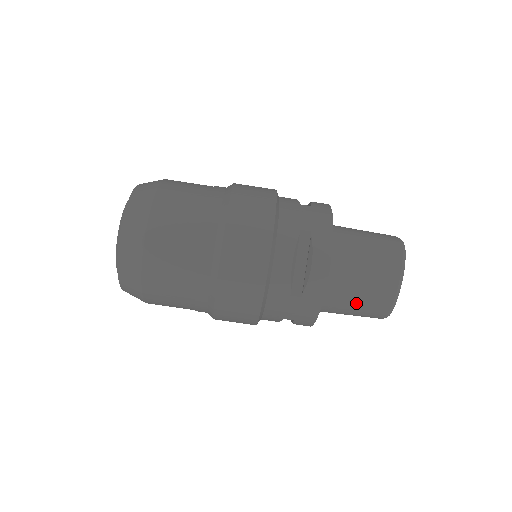
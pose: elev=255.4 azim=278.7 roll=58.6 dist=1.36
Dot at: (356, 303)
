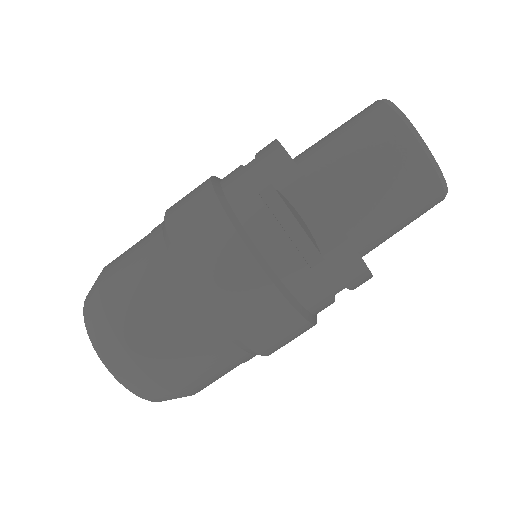
Dot at: (395, 210)
